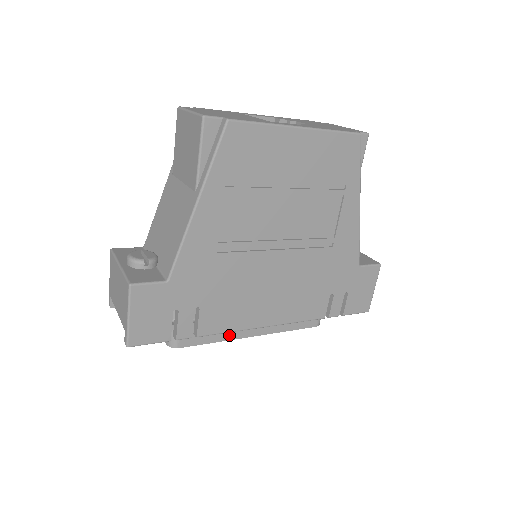
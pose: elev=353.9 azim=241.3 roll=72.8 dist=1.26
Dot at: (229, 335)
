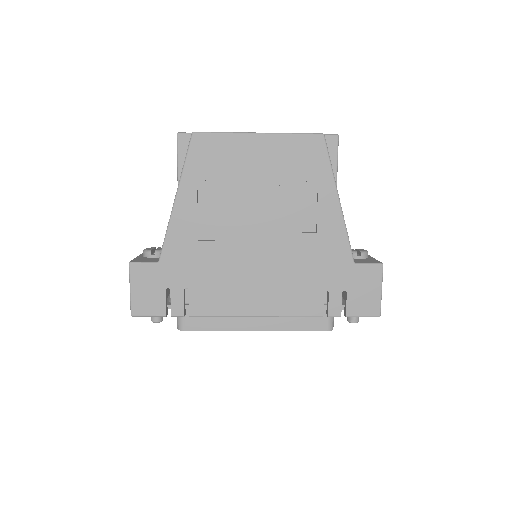
Dot at: (231, 326)
